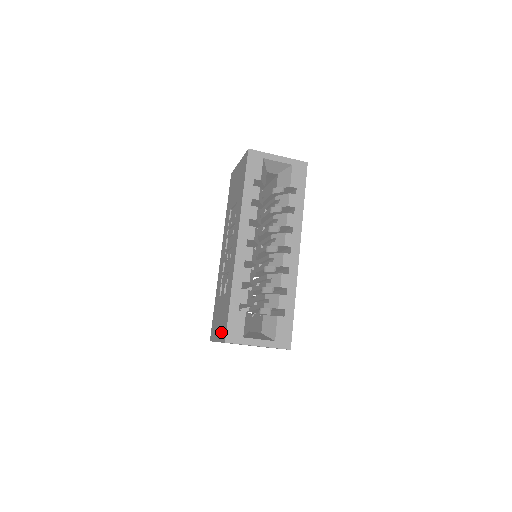
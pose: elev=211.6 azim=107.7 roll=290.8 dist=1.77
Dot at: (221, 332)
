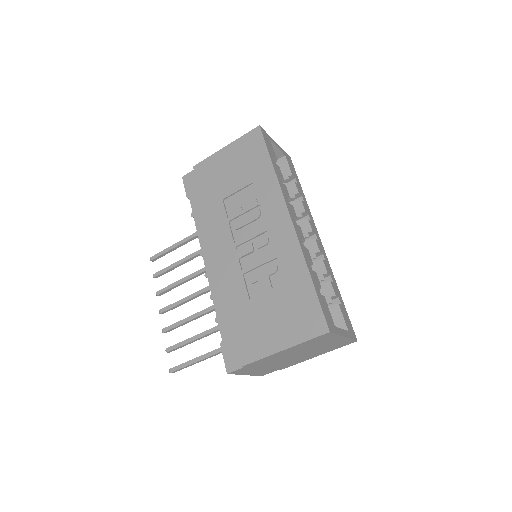
Dot at: (300, 329)
